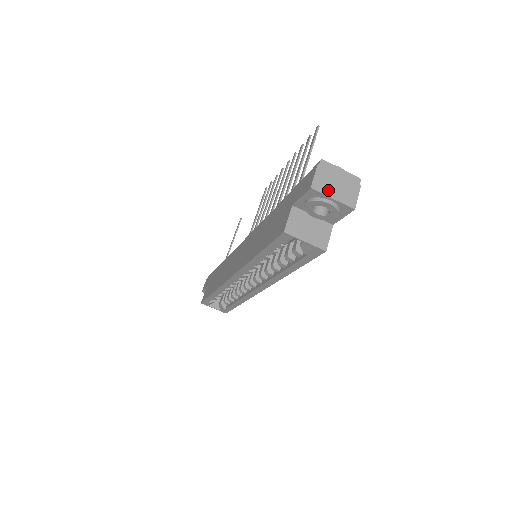
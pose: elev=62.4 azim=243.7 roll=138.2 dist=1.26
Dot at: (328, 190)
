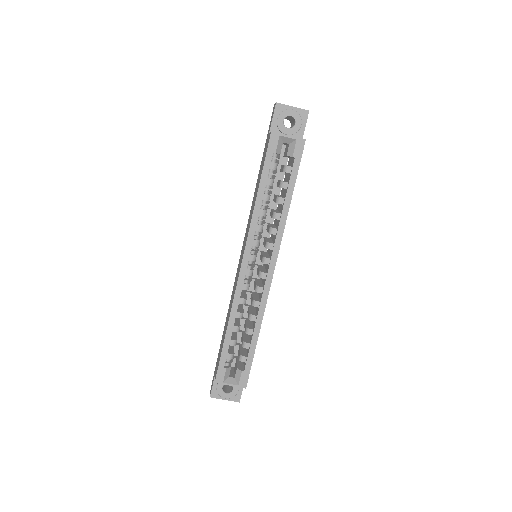
Dot at: (287, 106)
